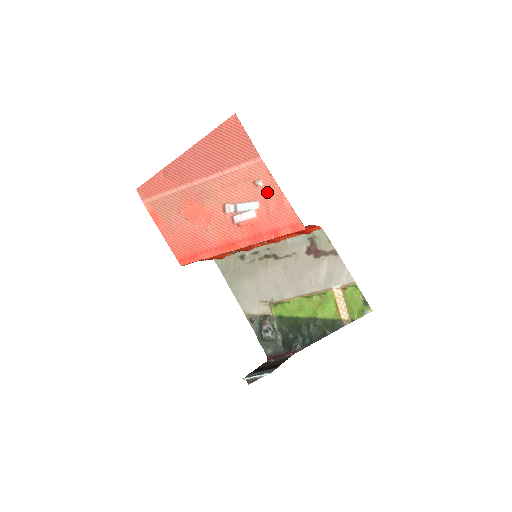
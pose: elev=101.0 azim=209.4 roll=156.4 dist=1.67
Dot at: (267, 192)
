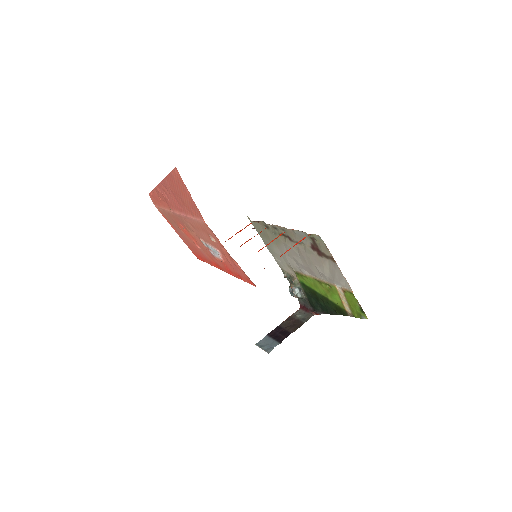
Dot at: (221, 248)
